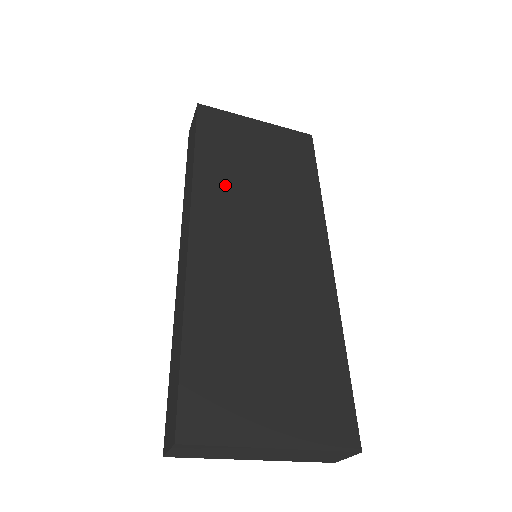
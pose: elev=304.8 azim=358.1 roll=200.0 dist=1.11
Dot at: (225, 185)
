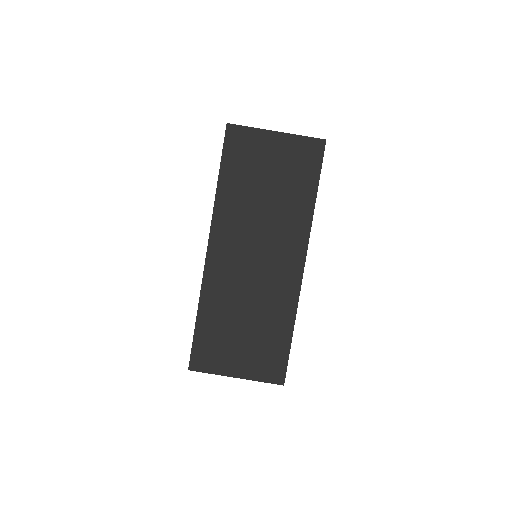
Dot at: (237, 209)
